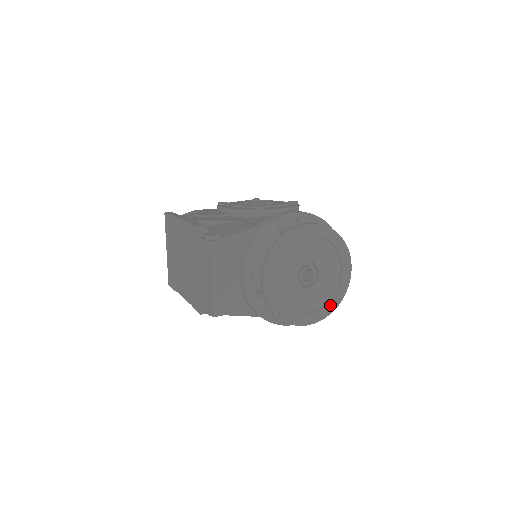
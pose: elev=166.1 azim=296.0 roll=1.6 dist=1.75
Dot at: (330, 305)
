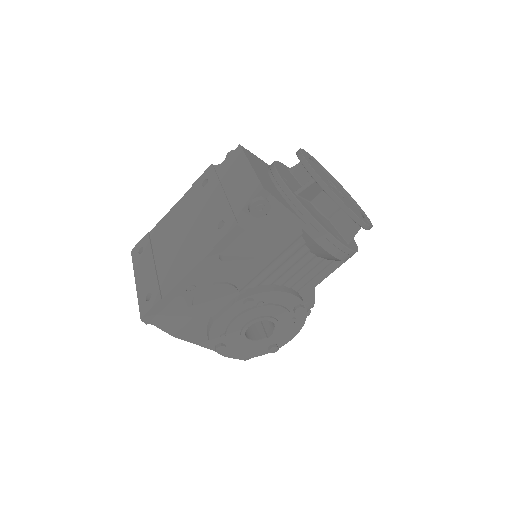
Dot at: (366, 220)
